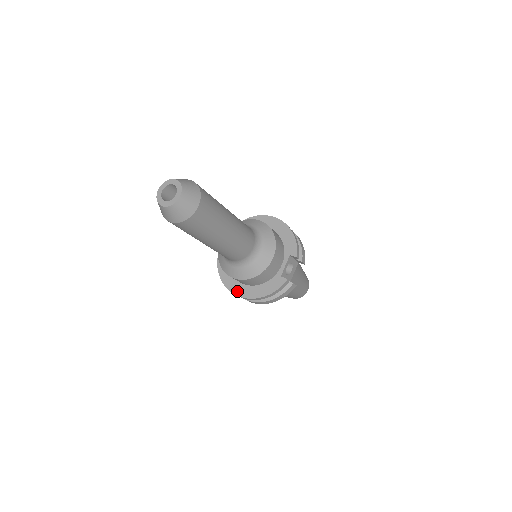
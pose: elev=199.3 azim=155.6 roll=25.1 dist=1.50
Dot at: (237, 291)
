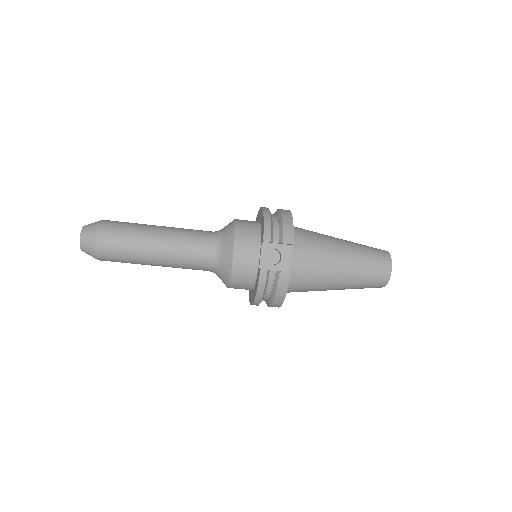
Dot at: (250, 300)
